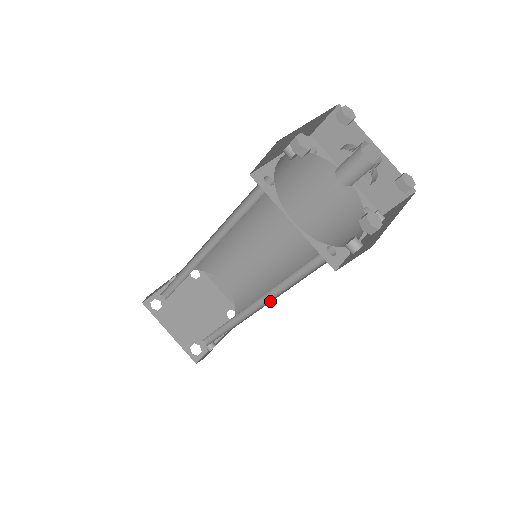
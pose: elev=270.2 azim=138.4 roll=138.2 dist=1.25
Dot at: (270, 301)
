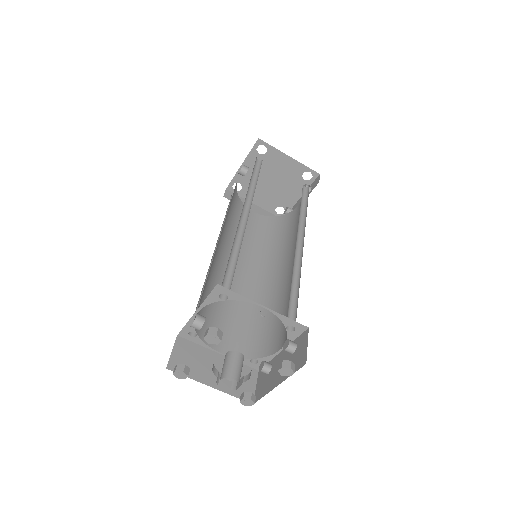
Dot at: (292, 255)
